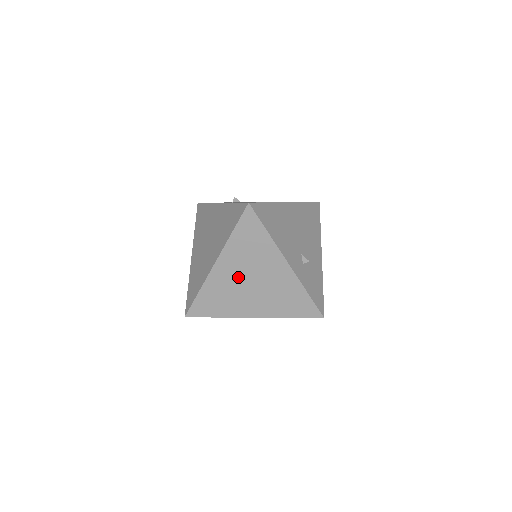
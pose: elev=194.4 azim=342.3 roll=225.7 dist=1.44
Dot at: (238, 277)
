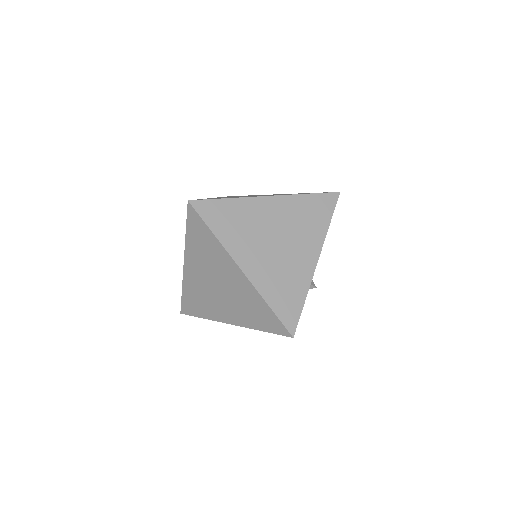
Dot at: (272, 225)
